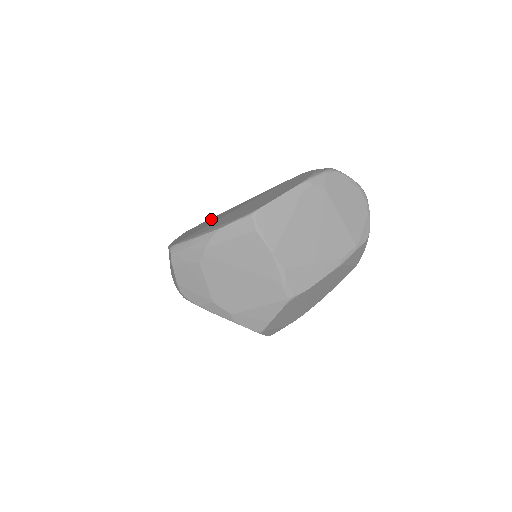
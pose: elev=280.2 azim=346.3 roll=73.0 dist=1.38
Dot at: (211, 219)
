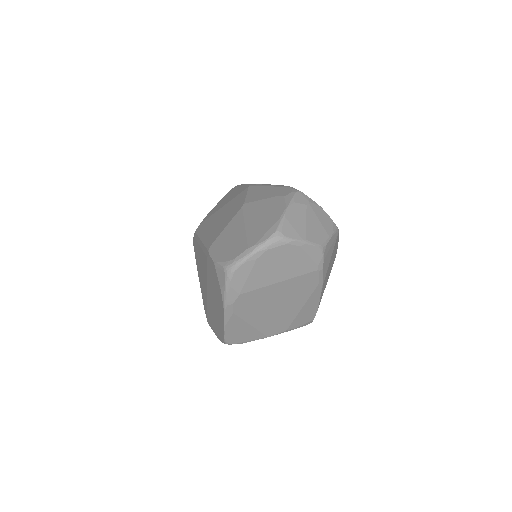
Dot at: (197, 255)
